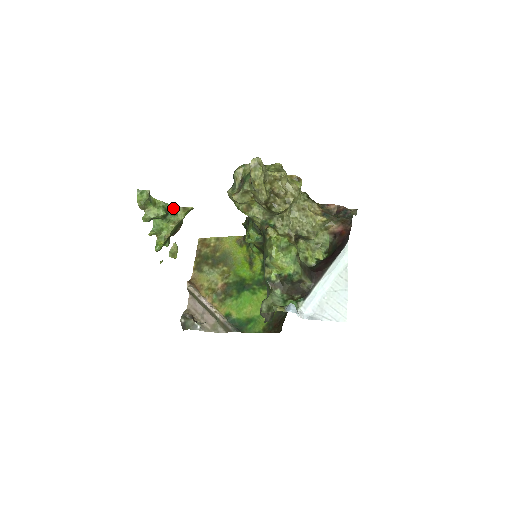
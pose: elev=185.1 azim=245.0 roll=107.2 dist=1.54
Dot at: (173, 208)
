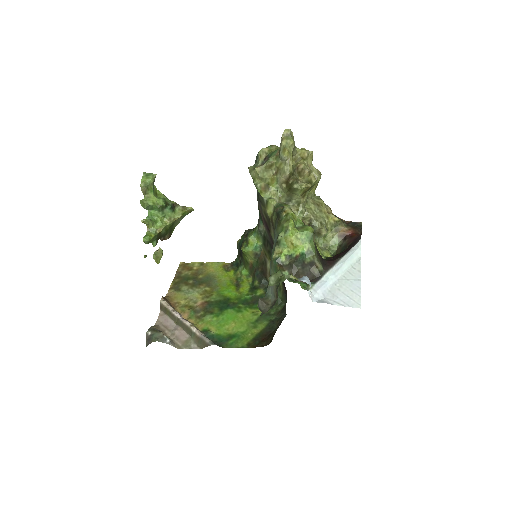
Dot at: (173, 204)
